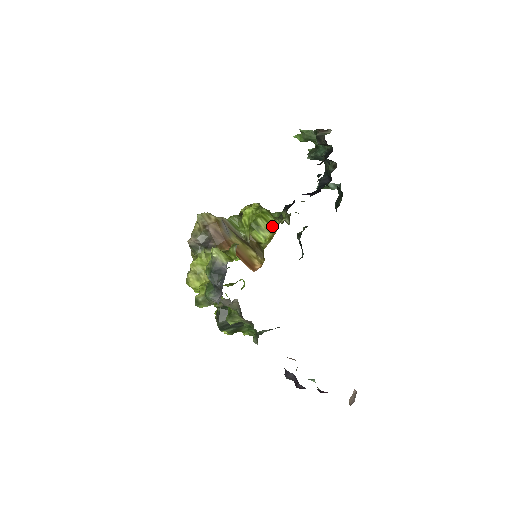
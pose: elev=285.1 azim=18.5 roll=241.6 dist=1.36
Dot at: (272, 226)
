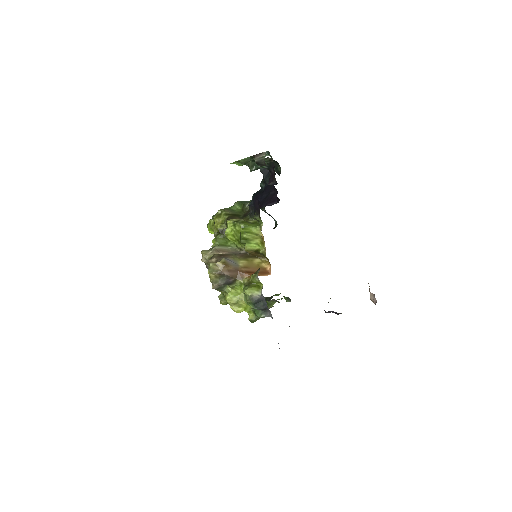
Dot at: (257, 233)
